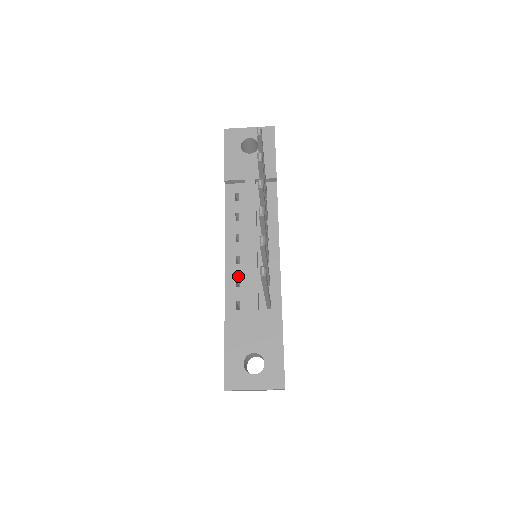
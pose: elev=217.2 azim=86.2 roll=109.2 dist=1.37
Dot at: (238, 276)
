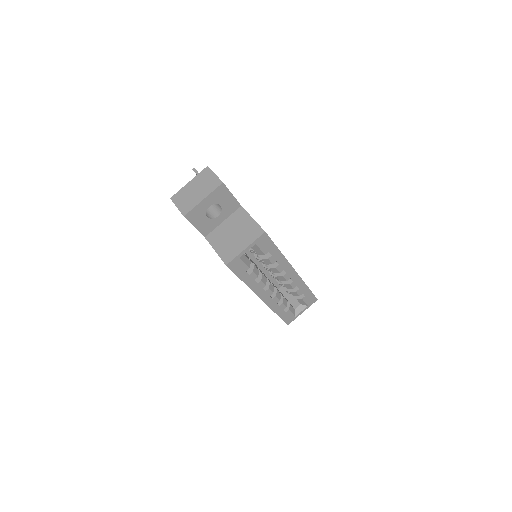
Dot at: occluded
